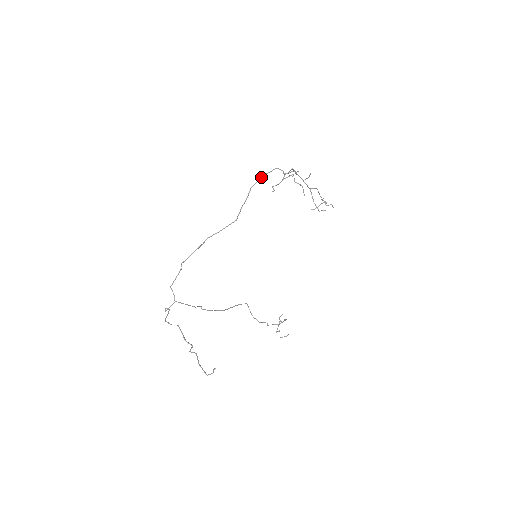
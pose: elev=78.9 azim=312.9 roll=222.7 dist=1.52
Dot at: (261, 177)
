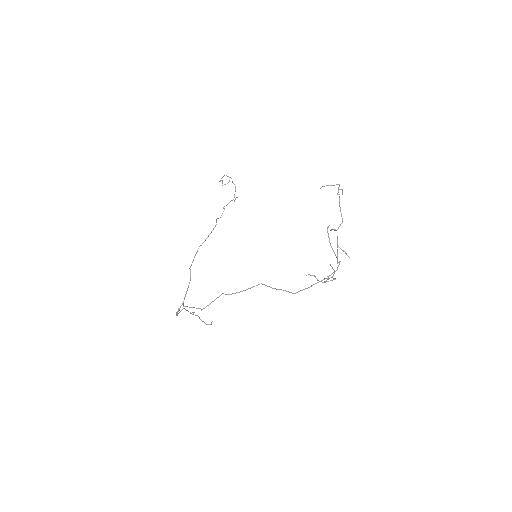
Dot at: occluded
